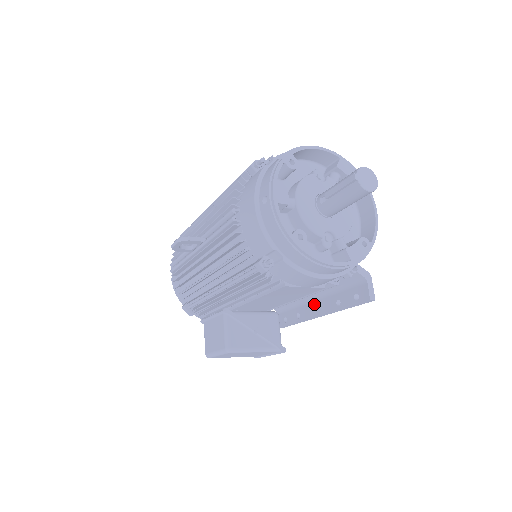
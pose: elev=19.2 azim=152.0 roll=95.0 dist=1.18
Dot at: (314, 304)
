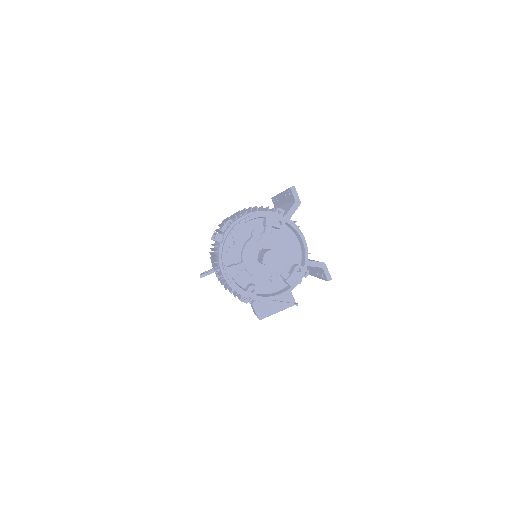
Dot at: (309, 268)
